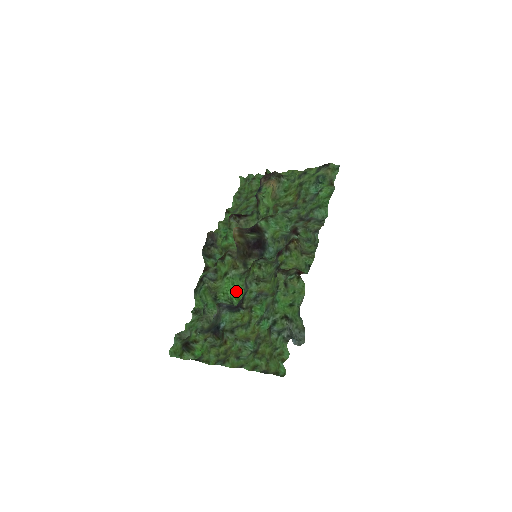
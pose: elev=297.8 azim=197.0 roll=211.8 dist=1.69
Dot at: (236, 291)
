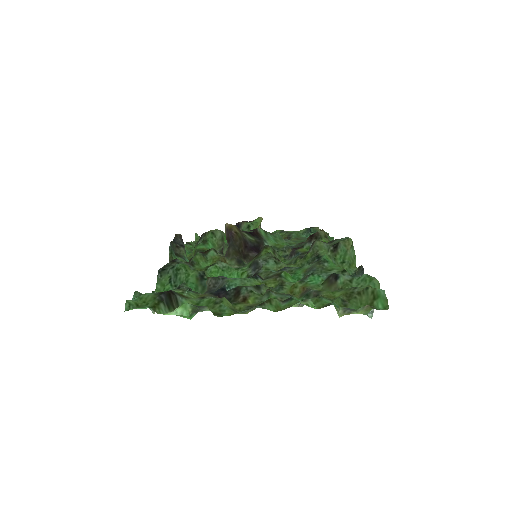
Dot at: occluded
